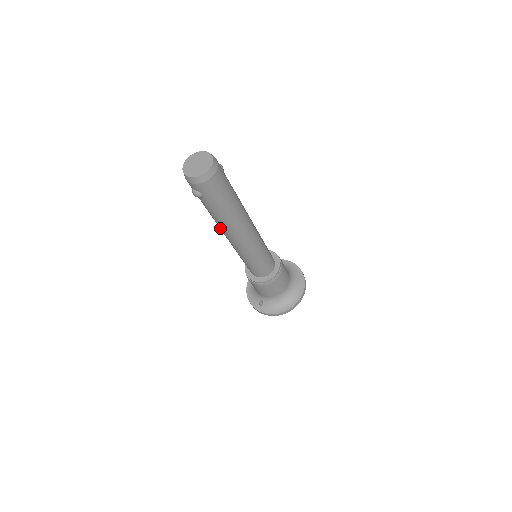
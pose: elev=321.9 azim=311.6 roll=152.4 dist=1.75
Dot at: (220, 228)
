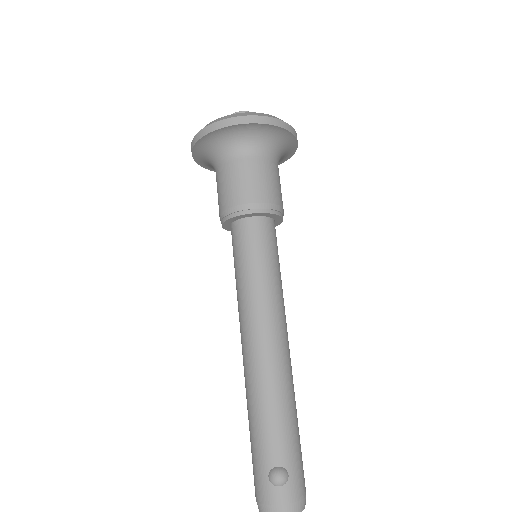
Dot at: occluded
